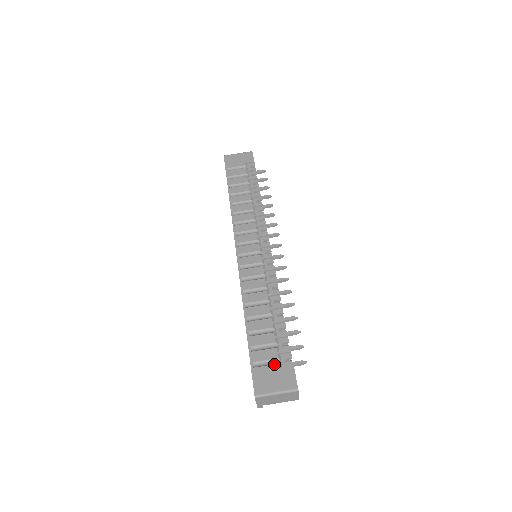
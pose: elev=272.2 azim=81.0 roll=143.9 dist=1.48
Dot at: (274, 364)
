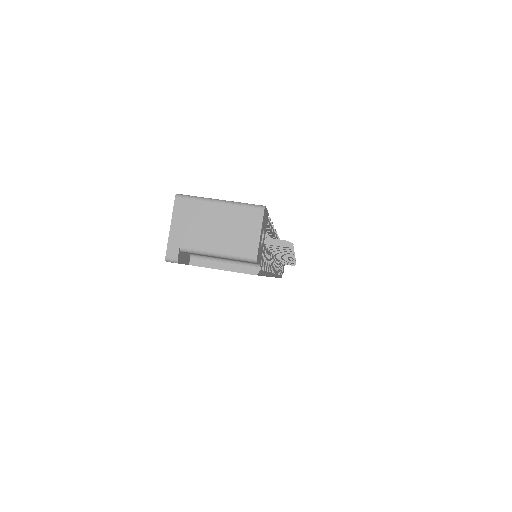
Dot at: occluded
